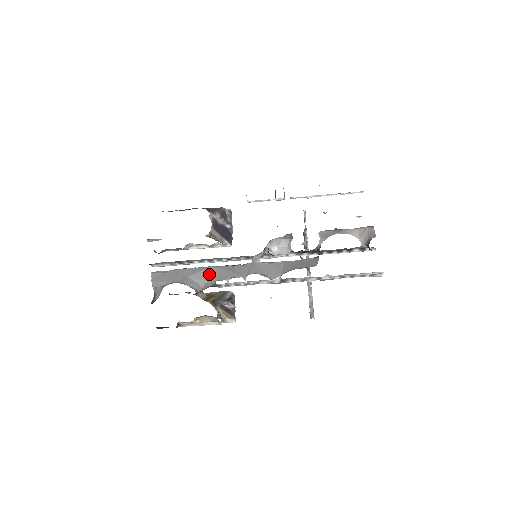
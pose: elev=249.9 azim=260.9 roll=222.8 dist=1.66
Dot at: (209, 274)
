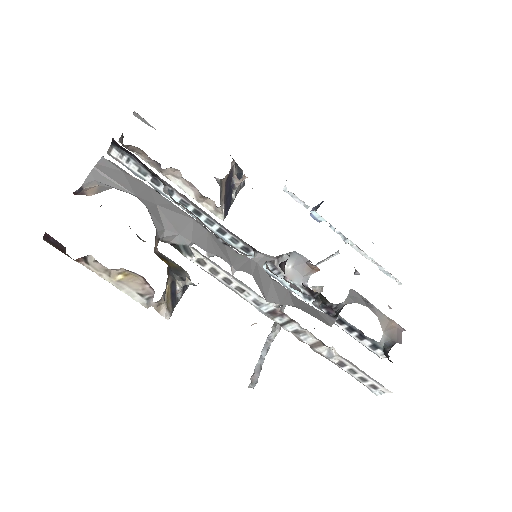
Dot at: (187, 227)
